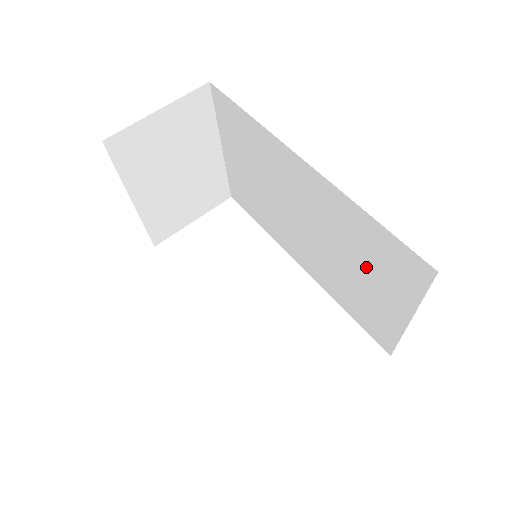
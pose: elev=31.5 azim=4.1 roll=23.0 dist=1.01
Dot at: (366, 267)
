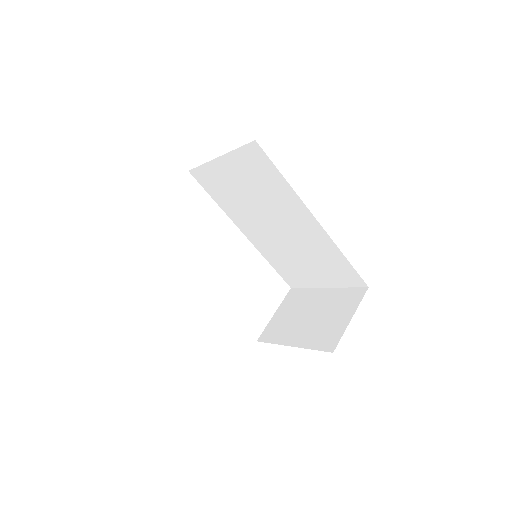
Dot at: (317, 264)
